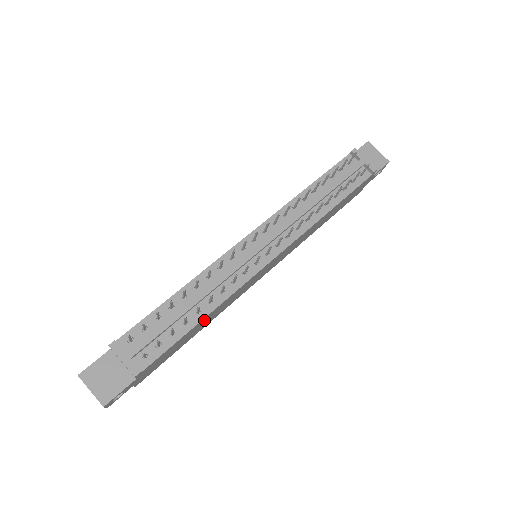
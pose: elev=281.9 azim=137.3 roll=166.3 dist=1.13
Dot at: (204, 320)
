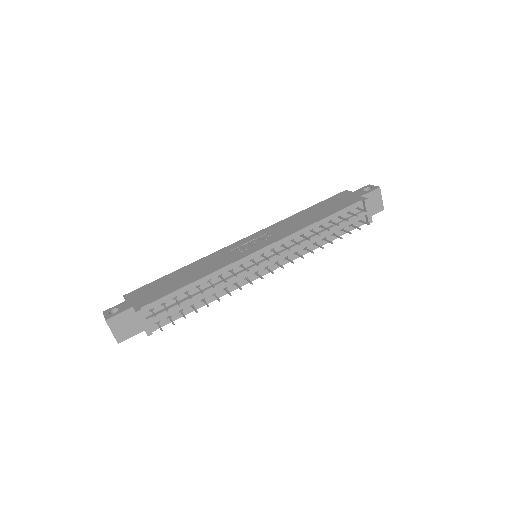
Dot at: occluded
